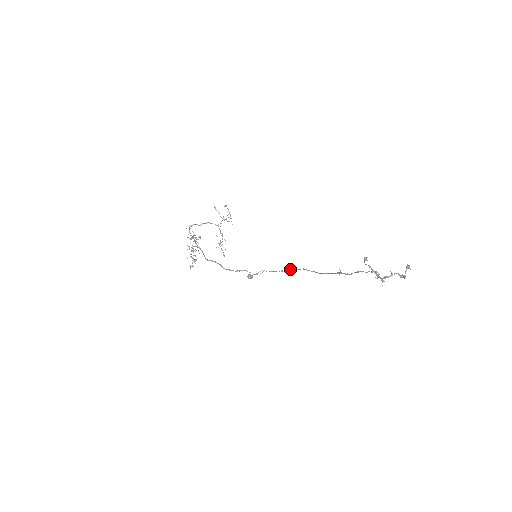
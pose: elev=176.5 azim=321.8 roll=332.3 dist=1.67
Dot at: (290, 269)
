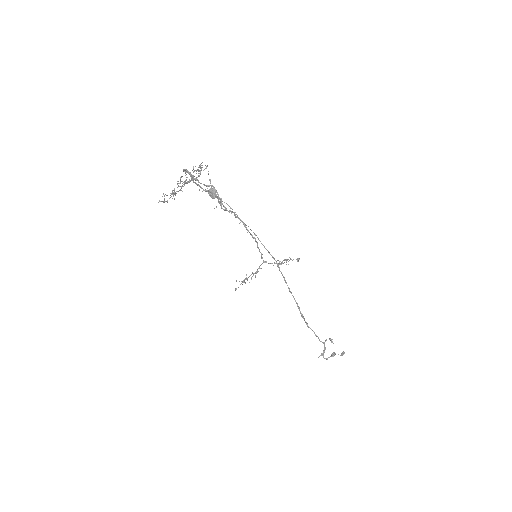
Dot at: (266, 249)
